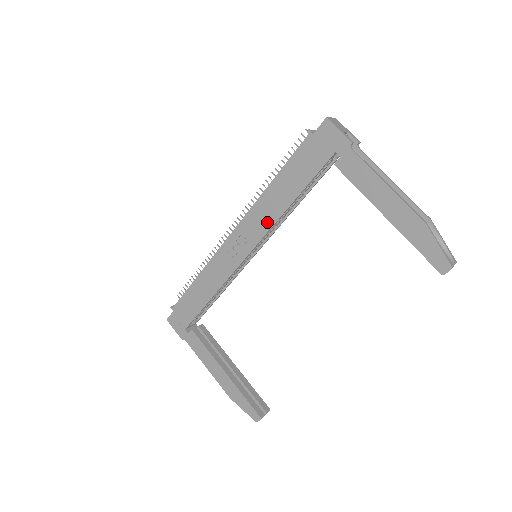
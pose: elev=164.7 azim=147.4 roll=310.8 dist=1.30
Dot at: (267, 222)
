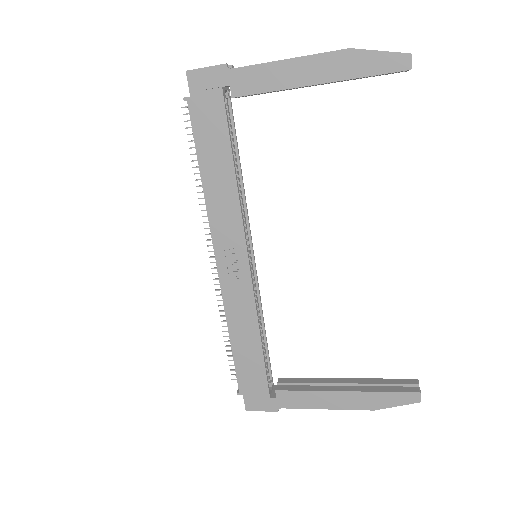
Dot at: (233, 212)
